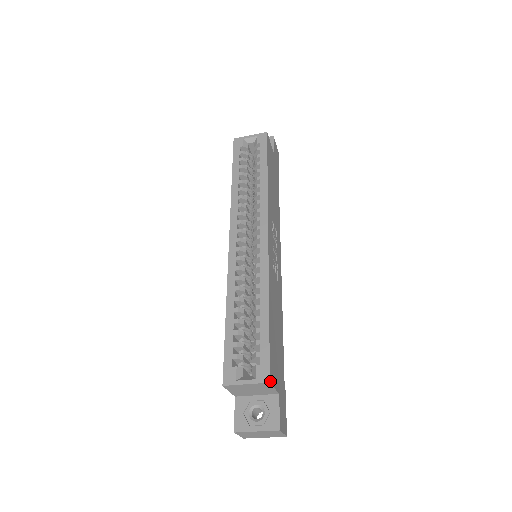
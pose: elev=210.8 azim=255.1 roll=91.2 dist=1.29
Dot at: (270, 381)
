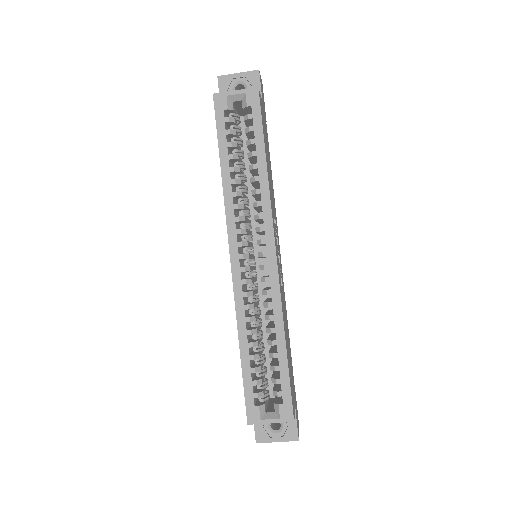
Dot at: occluded
